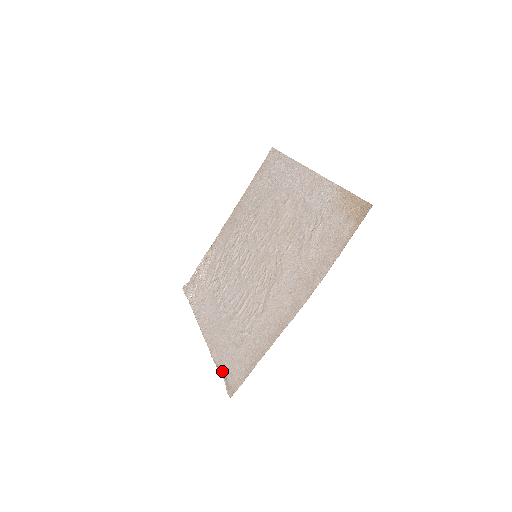
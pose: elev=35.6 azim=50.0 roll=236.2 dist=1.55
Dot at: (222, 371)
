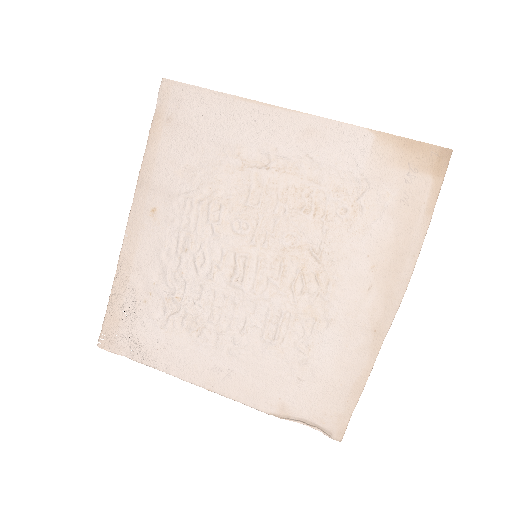
Dot at: (298, 419)
